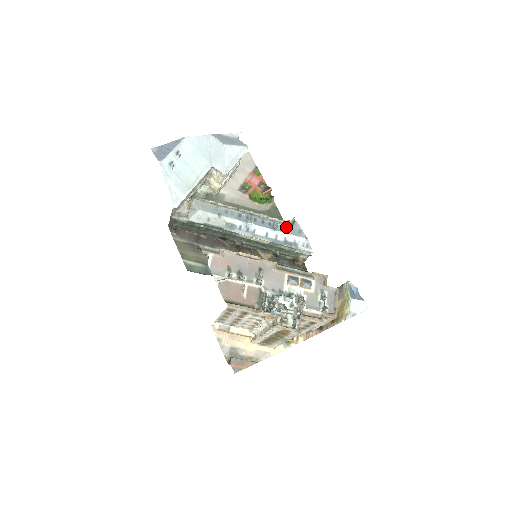
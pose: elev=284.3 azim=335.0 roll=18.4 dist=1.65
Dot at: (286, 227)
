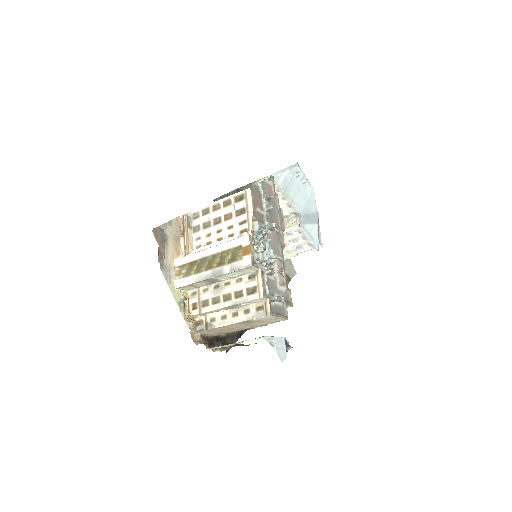
Dot at: occluded
